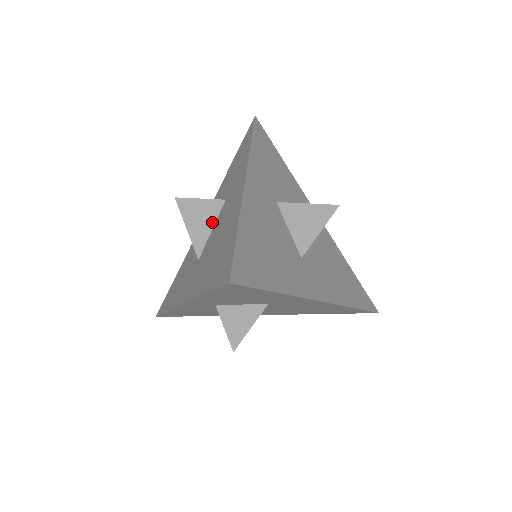
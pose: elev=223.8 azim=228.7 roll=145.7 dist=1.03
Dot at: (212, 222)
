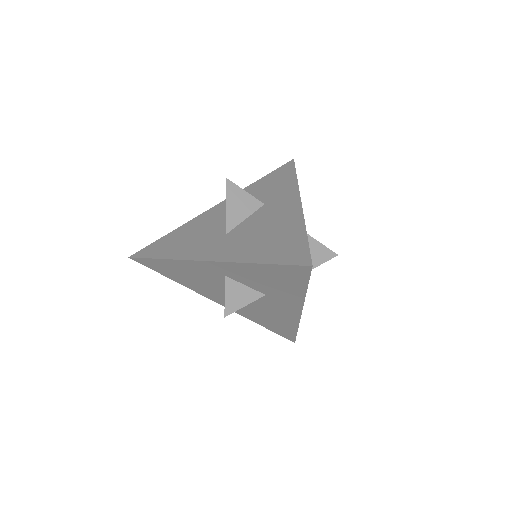
Dot at: (248, 213)
